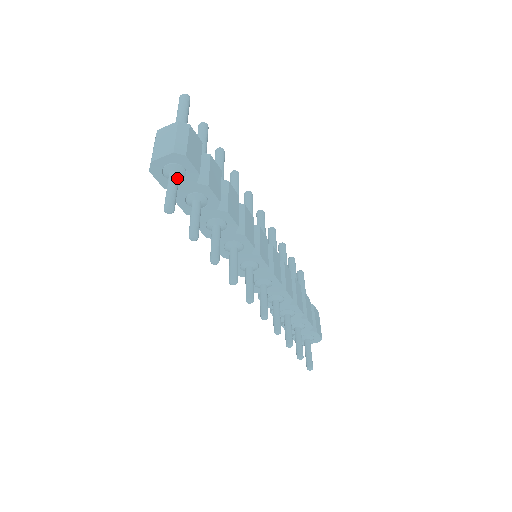
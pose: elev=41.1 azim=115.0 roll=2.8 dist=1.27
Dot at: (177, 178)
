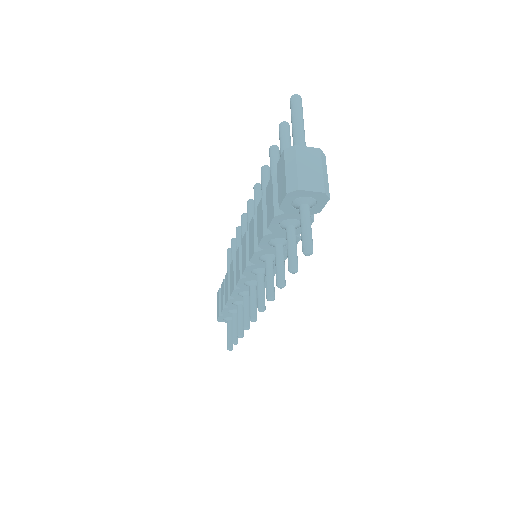
Dot at: occluded
